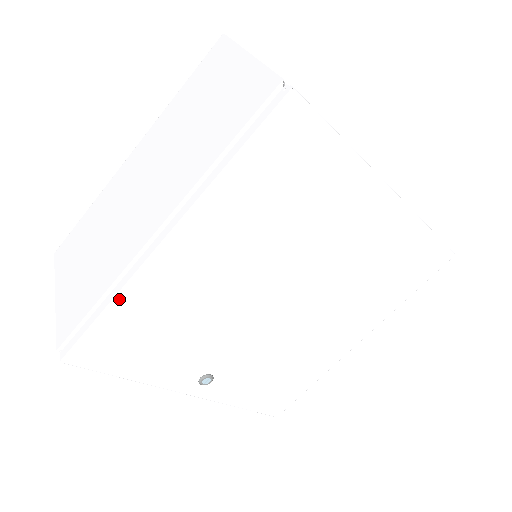
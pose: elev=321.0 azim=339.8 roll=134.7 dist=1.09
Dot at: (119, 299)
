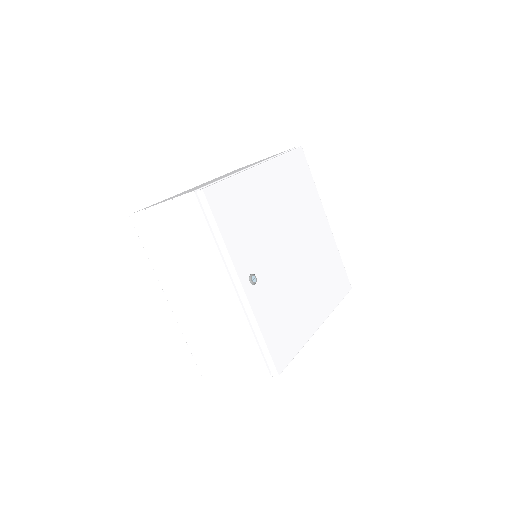
Dot at: (237, 177)
